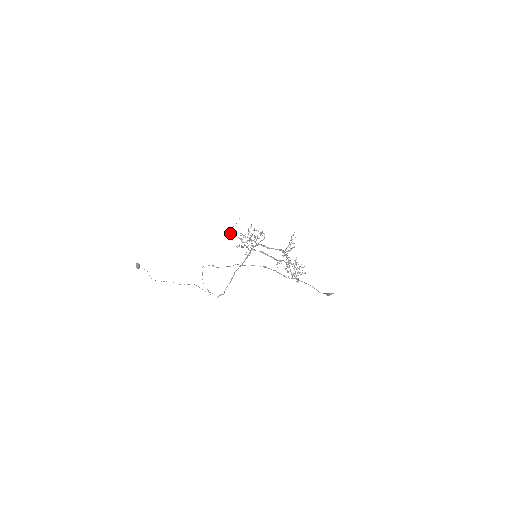
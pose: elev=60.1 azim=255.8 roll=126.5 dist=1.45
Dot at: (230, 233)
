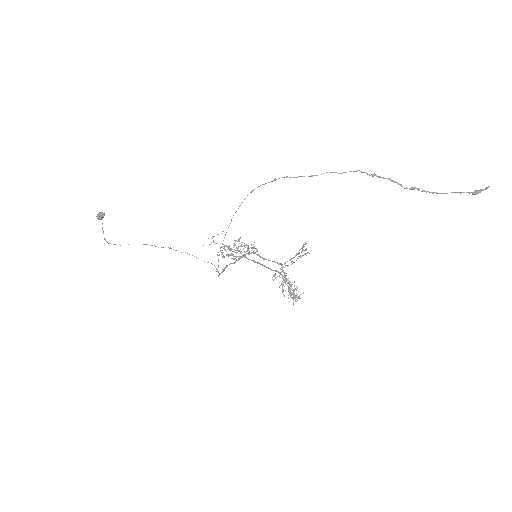
Dot at: occluded
